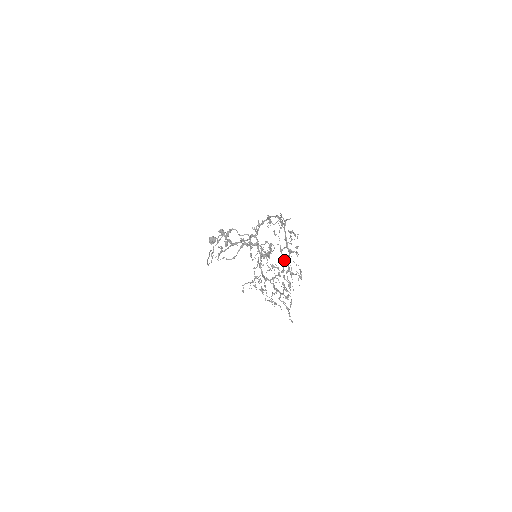
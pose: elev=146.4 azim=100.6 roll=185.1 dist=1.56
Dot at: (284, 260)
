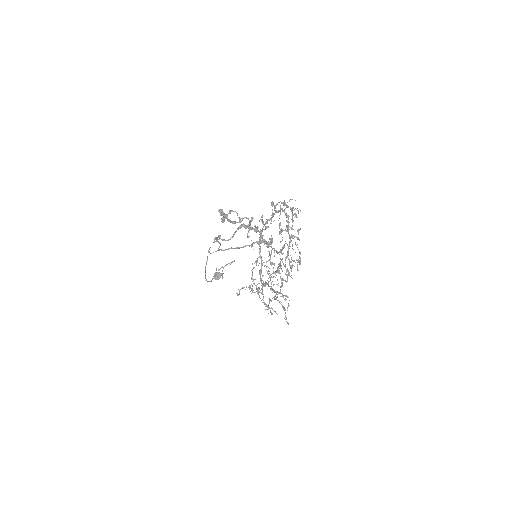
Dot at: occluded
